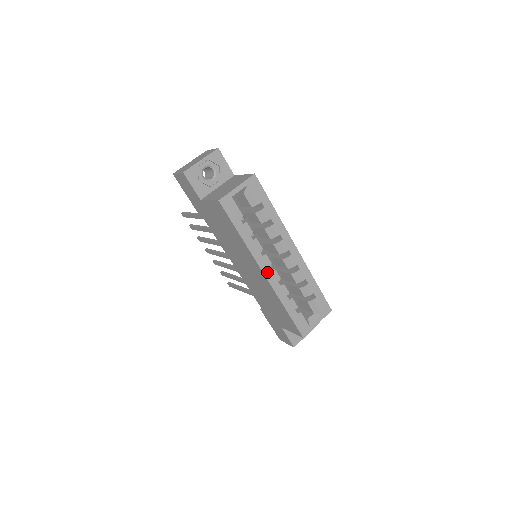
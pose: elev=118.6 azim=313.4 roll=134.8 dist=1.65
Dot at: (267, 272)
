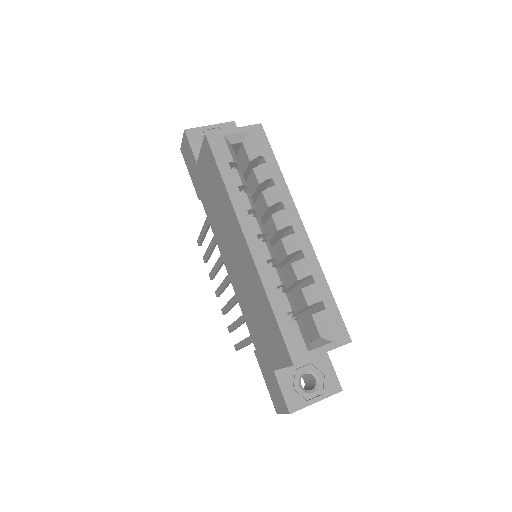
Dot at: (252, 241)
